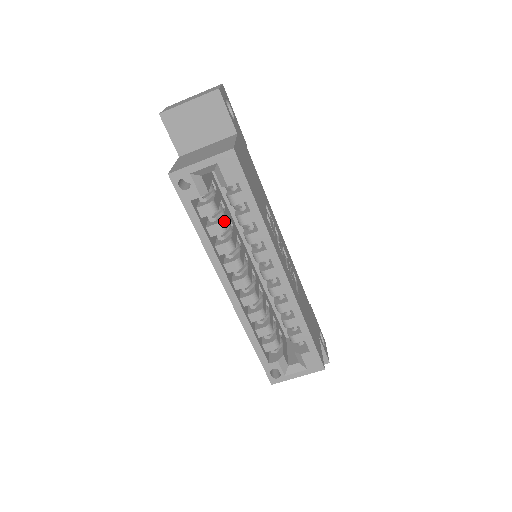
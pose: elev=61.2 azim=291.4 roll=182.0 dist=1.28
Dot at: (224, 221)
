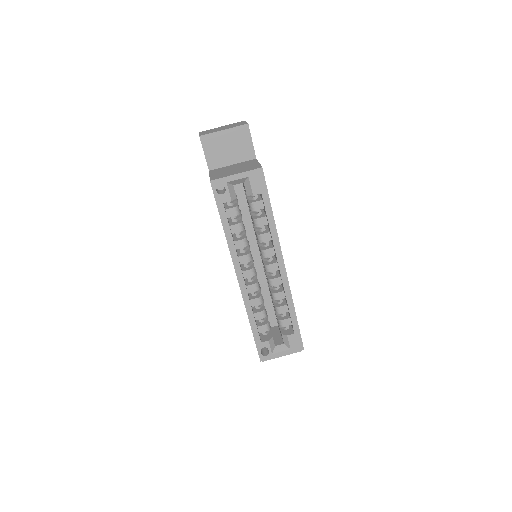
Dot at: occluded
